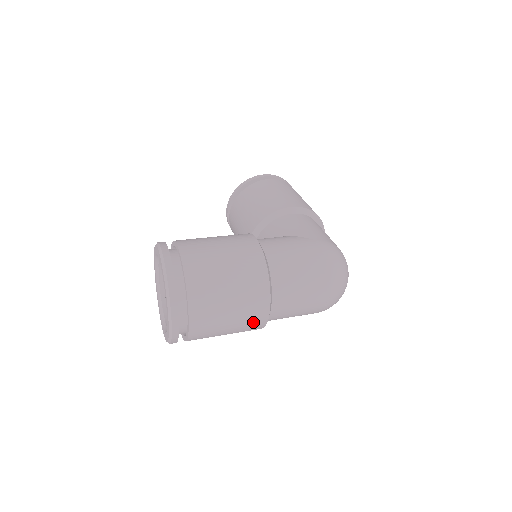
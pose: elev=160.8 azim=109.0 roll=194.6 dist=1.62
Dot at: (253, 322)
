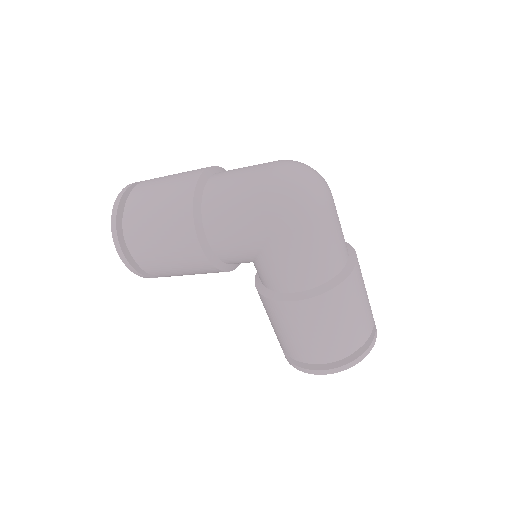
Dot at: (184, 182)
